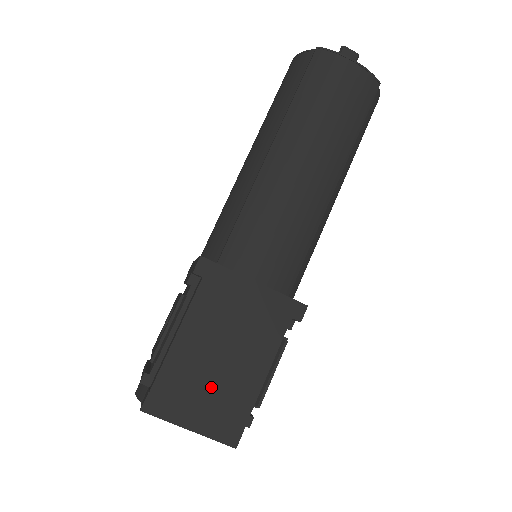
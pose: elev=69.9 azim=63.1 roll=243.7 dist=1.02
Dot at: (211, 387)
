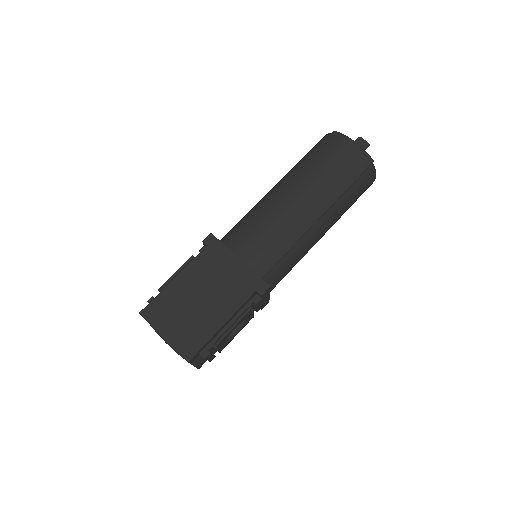
Dot at: (187, 315)
